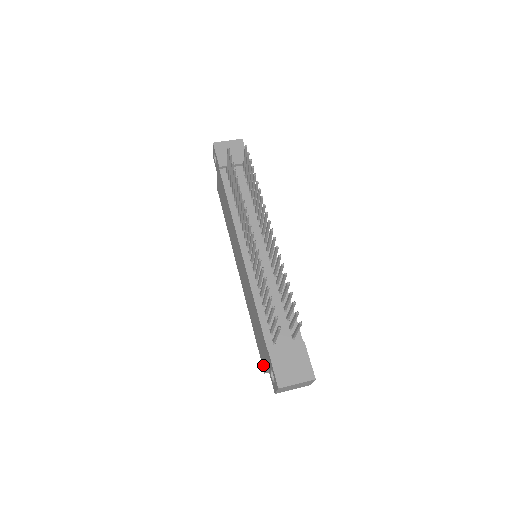
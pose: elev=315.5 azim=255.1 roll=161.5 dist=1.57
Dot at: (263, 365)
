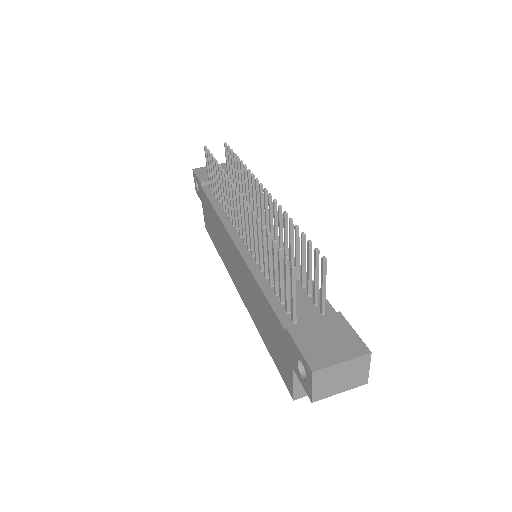
Dot at: (288, 385)
